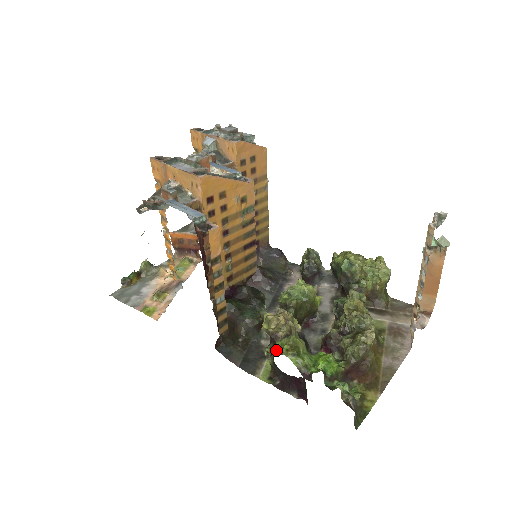
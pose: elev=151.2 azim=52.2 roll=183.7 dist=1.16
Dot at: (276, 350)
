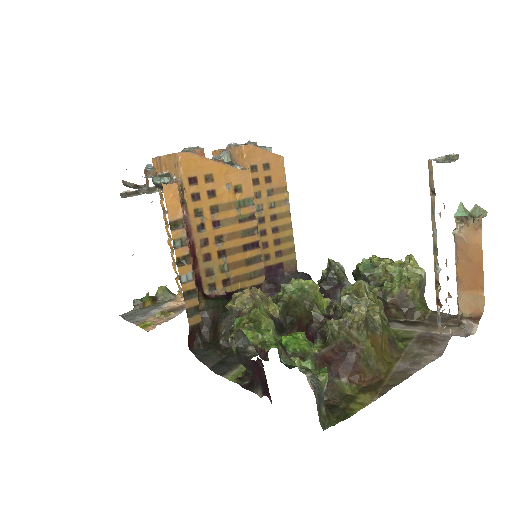
Dot at: (235, 328)
